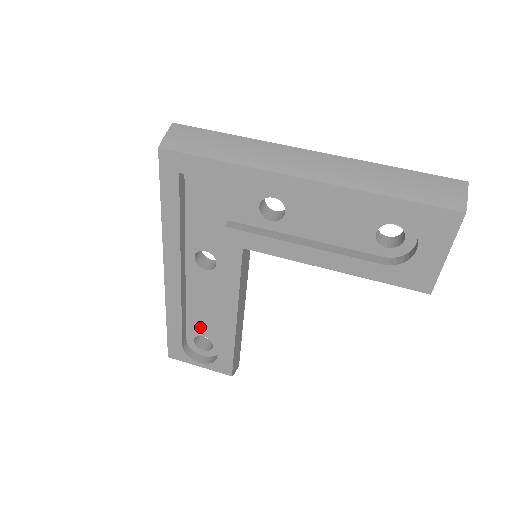
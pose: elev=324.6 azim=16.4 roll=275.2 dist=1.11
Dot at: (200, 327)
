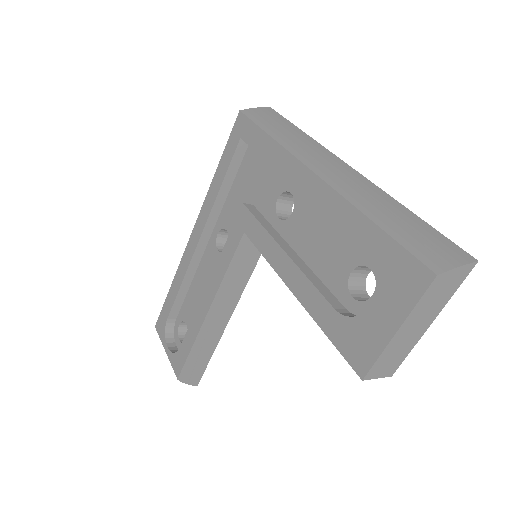
Dot at: (189, 312)
